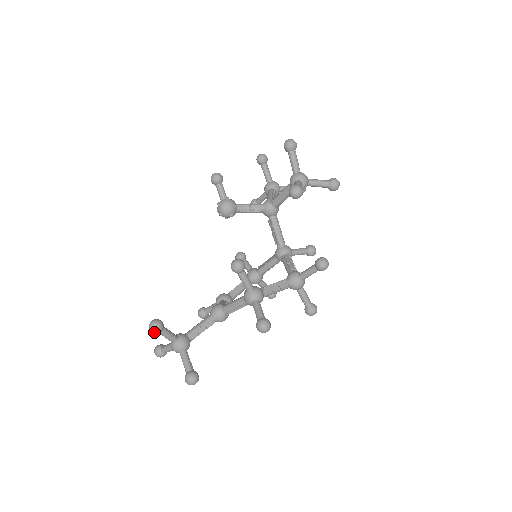
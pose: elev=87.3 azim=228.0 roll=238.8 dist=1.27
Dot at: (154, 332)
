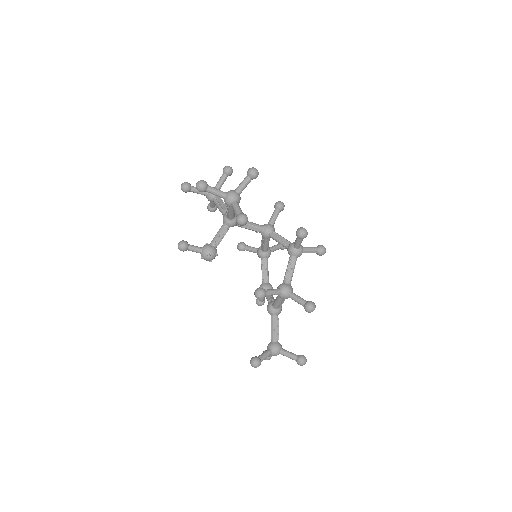
Dot at: occluded
